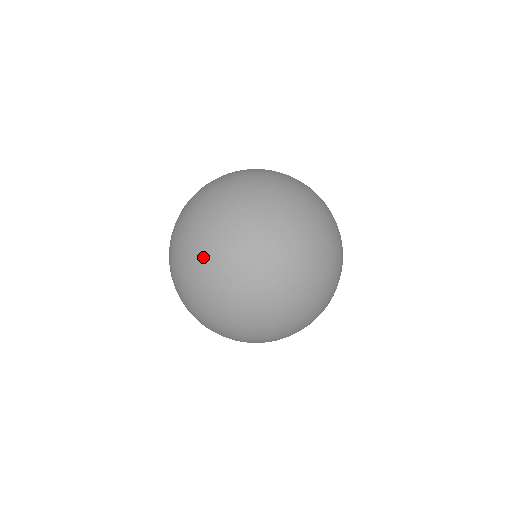
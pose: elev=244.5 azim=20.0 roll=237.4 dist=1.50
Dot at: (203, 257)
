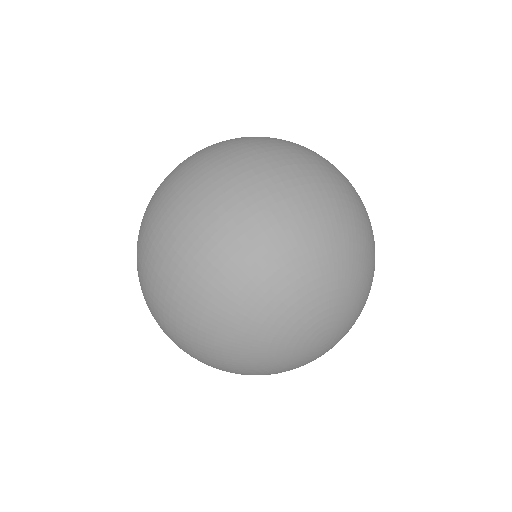
Dot at: (226, 161)
